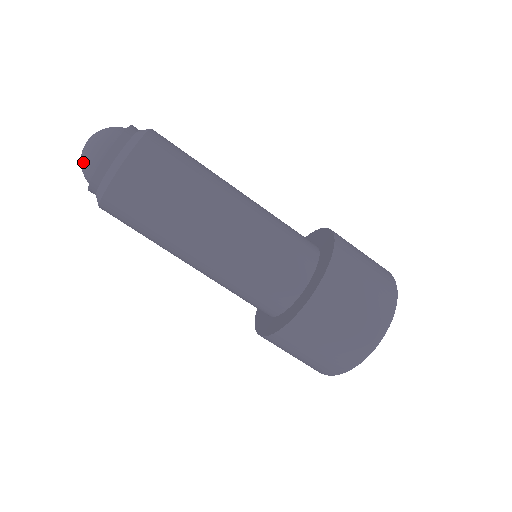
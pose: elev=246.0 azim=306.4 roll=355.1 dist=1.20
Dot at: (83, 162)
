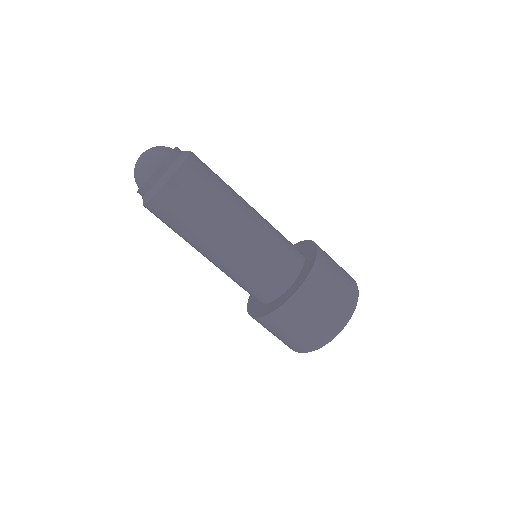
Dot at: (137, 172)
